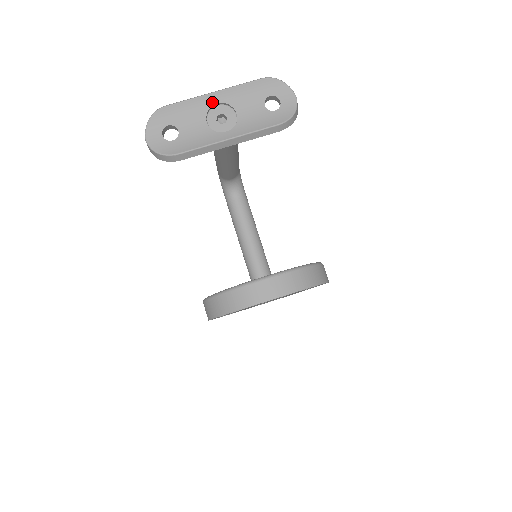
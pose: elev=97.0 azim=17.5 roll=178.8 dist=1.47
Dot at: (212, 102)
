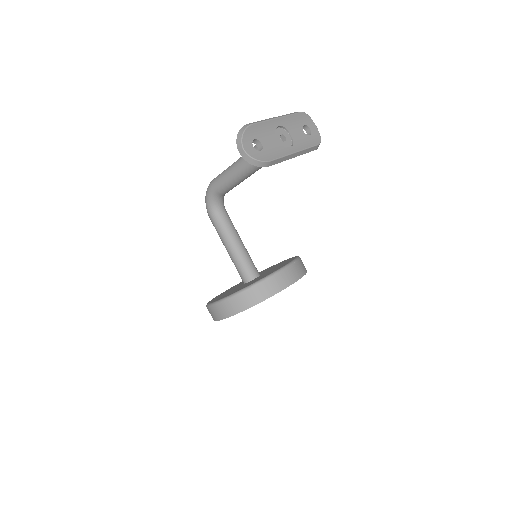
Dot at: (277, 125)
